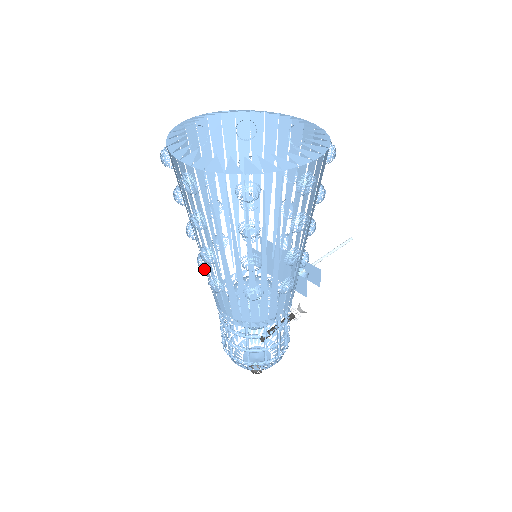
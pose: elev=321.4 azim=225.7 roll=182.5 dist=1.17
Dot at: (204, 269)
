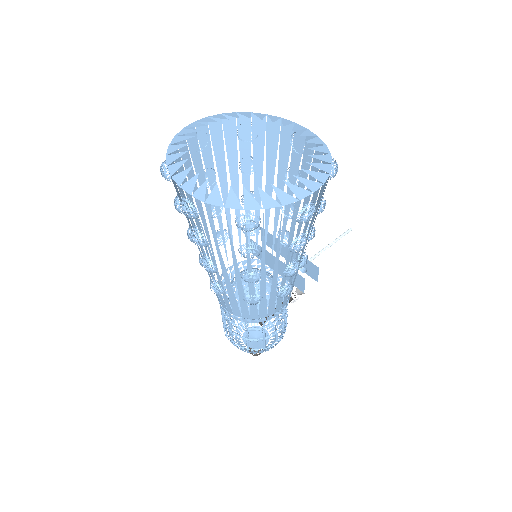
Dot at: occluded
